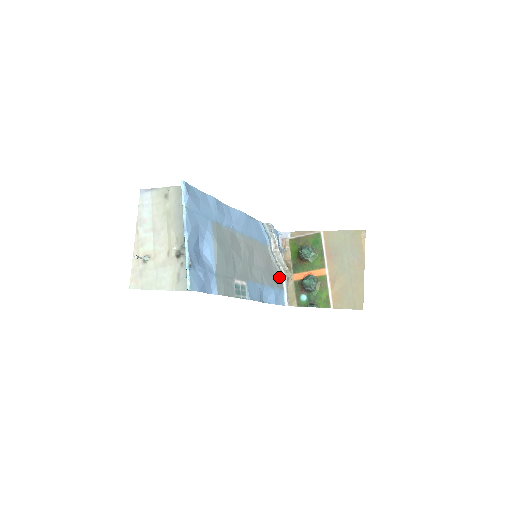
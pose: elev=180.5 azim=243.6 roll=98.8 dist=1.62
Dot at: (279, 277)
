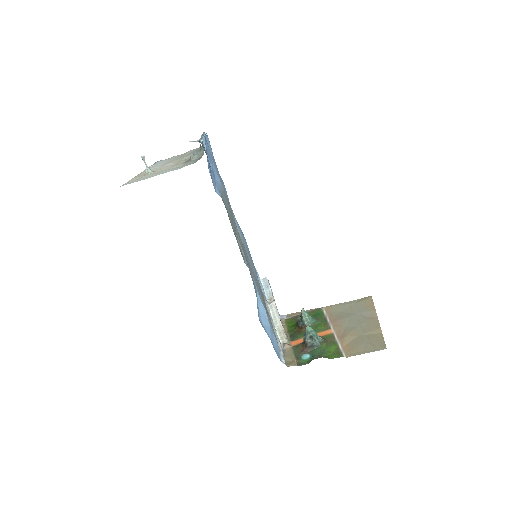
Dot at: occluded
